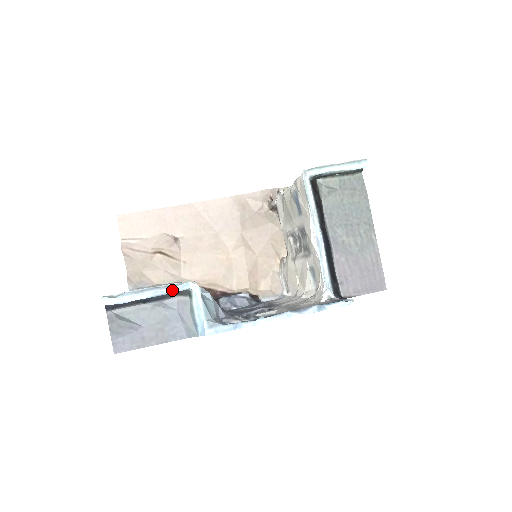
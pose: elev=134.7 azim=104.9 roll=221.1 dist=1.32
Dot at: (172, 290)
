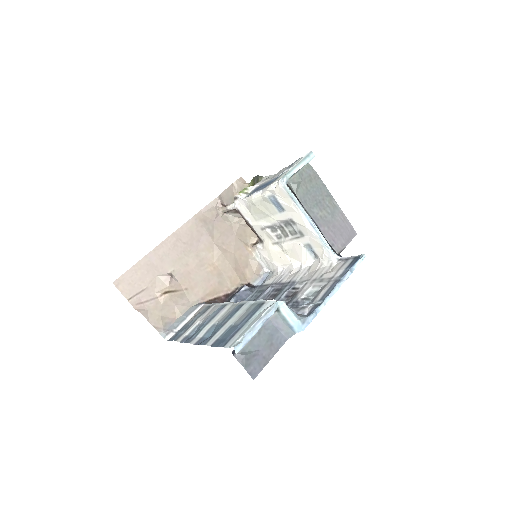
Dot at: (271, 314)
